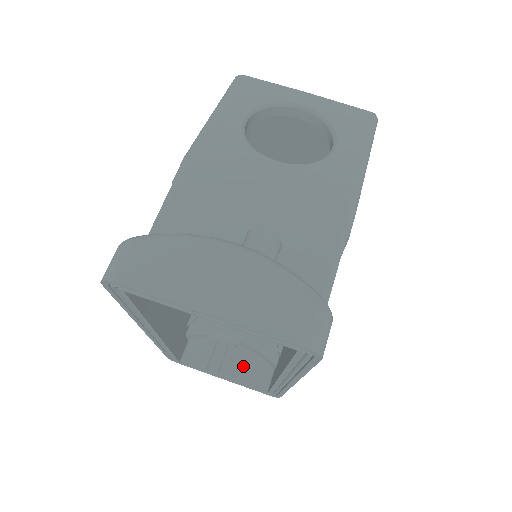
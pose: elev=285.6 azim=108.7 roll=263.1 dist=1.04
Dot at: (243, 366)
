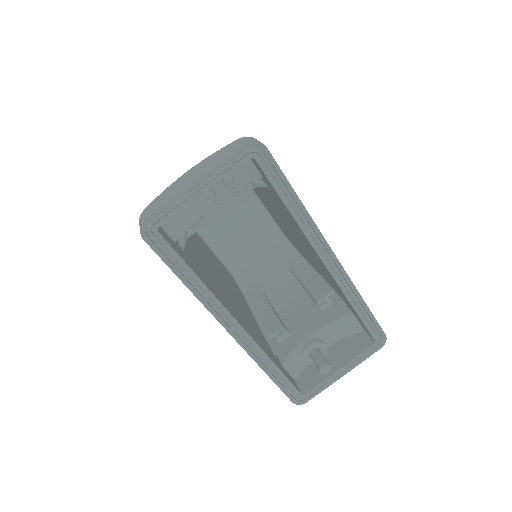
Dot at: (343, 351)
